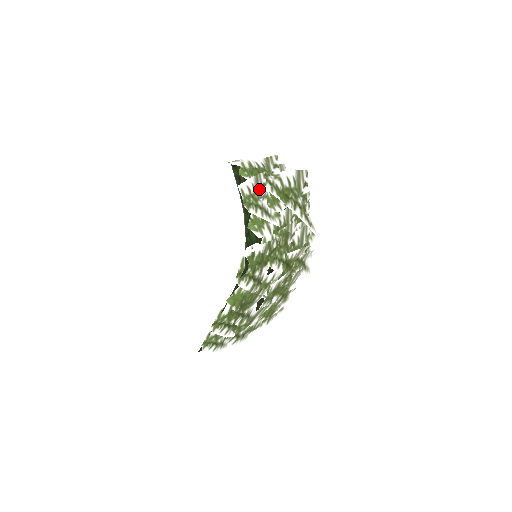
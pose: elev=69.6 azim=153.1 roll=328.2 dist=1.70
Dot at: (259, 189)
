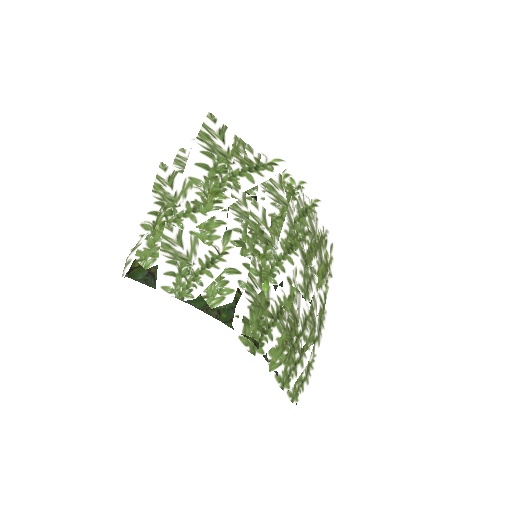
Dot at: (179, 254)
